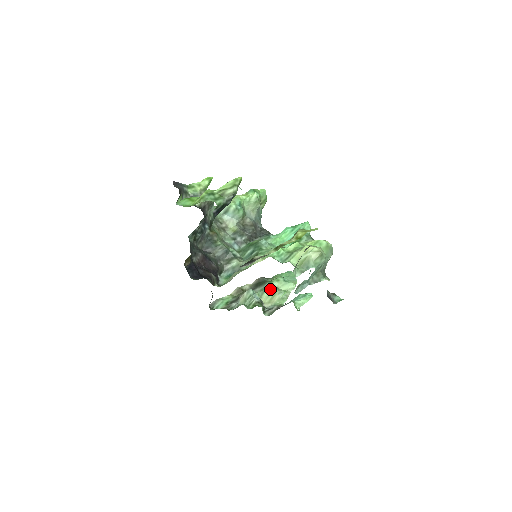
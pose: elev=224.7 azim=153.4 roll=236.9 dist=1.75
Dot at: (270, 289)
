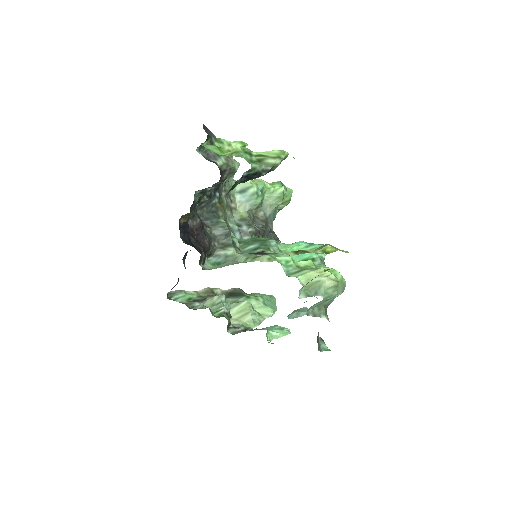
Dot at: (244, 305)
